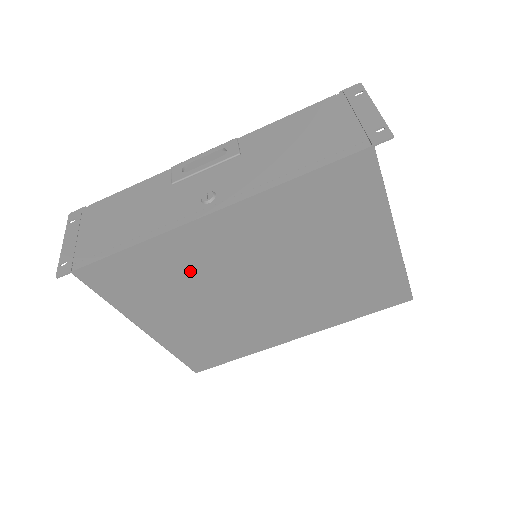
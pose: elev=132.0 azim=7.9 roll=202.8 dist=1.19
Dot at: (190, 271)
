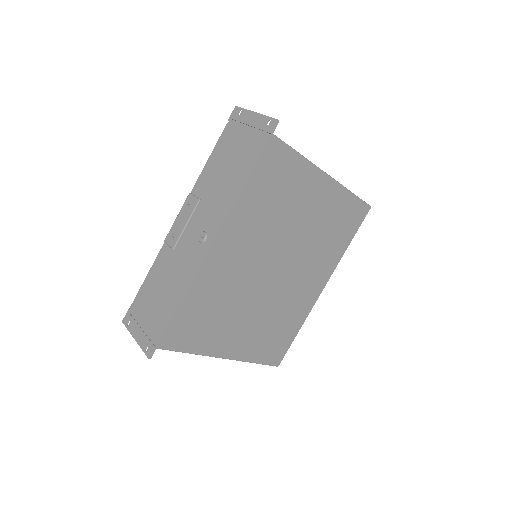
Dot at: (225, 292)
